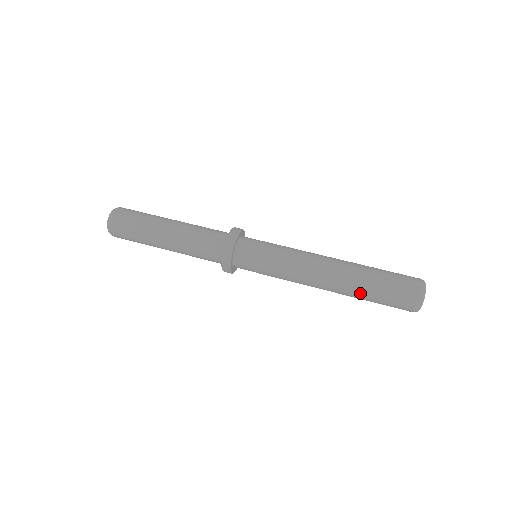
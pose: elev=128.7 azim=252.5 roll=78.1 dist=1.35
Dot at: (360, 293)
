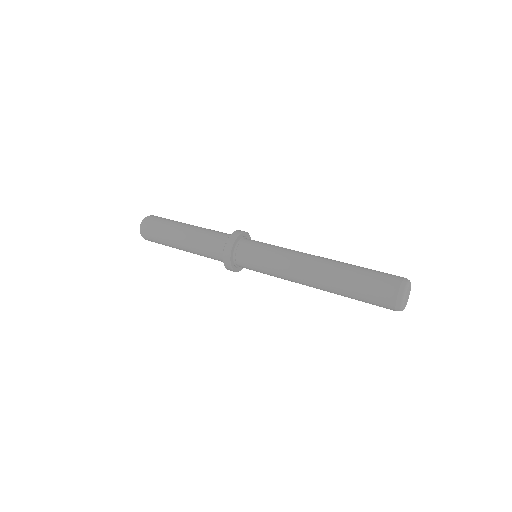
Dot at: (348, 271)
